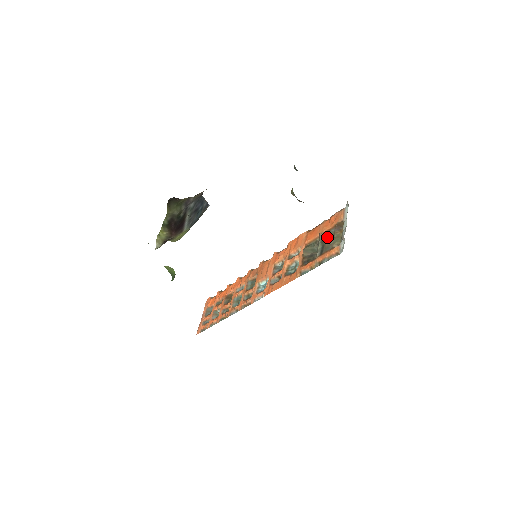
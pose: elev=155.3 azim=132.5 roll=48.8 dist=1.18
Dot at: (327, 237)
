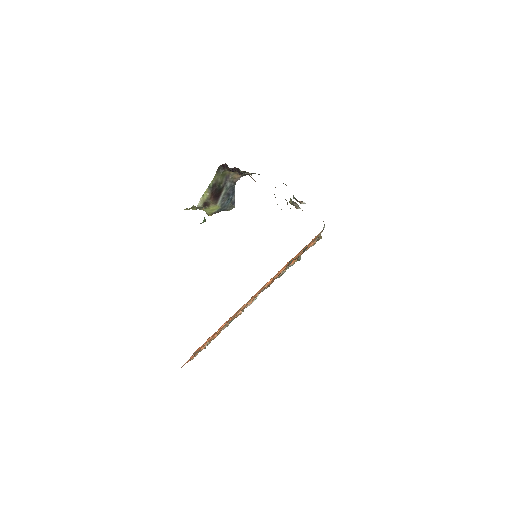
Dot at: occluded
